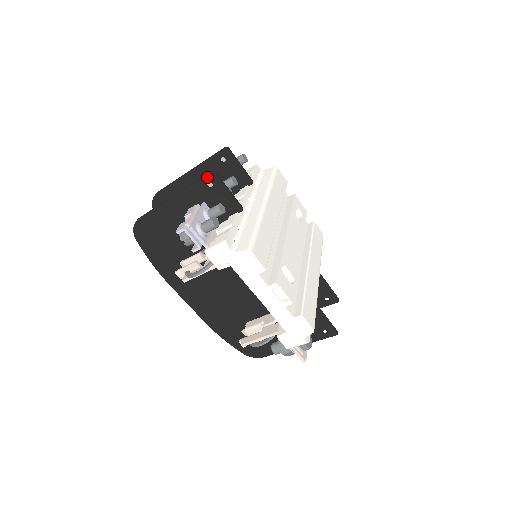
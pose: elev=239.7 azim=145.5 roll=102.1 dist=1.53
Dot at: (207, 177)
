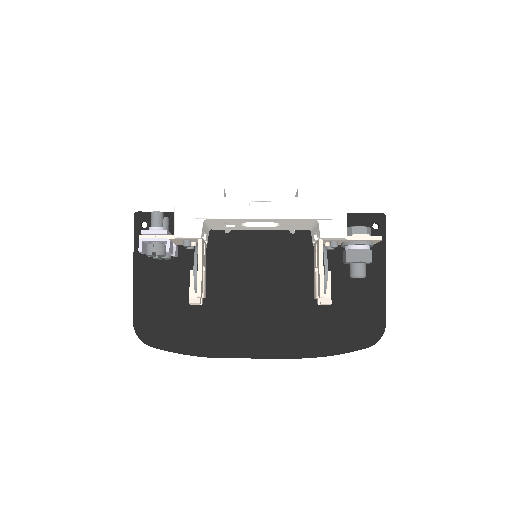
Dot at: (136, 222)
